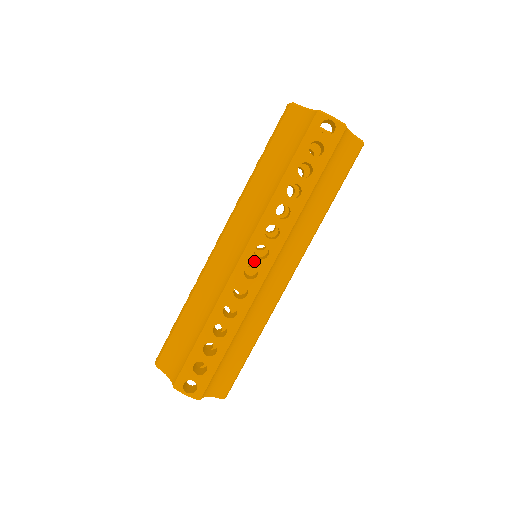
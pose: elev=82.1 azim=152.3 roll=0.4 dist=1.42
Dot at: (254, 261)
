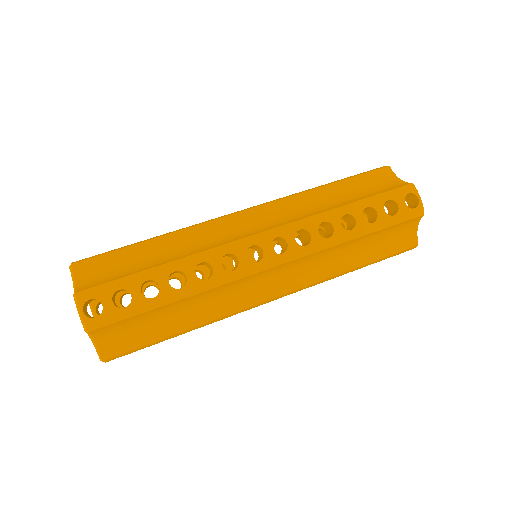
Dot at: occluded
